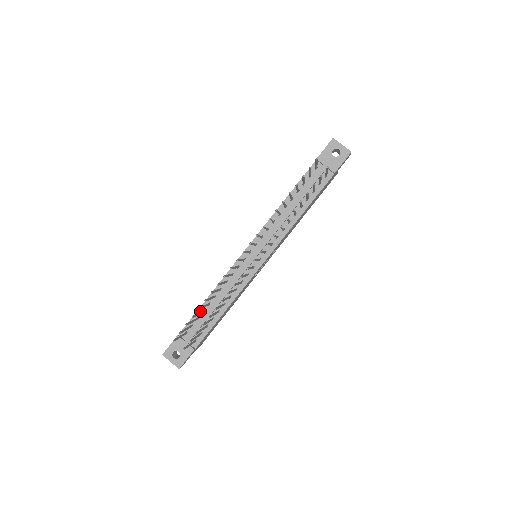
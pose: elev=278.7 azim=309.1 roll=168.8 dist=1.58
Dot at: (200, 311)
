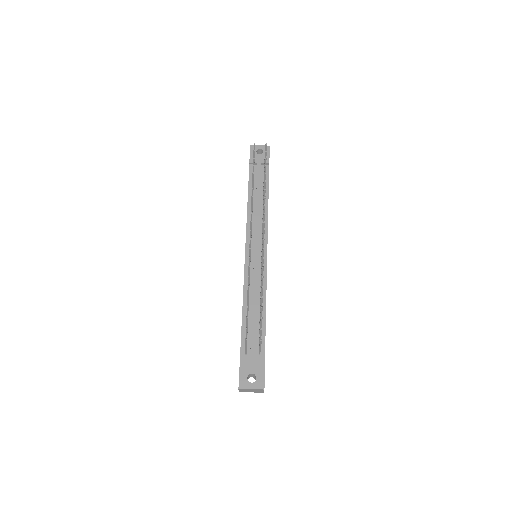
Dot at: (244, 325)
